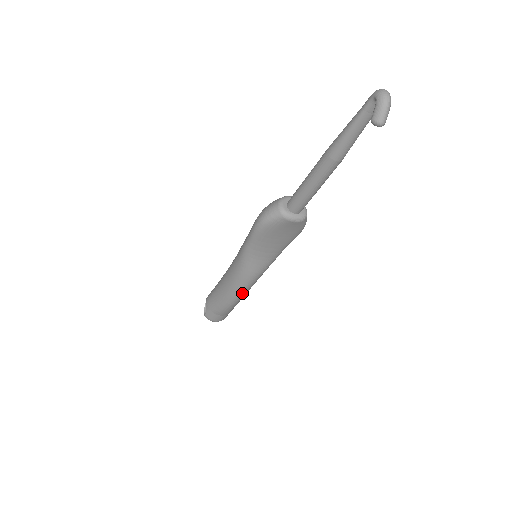
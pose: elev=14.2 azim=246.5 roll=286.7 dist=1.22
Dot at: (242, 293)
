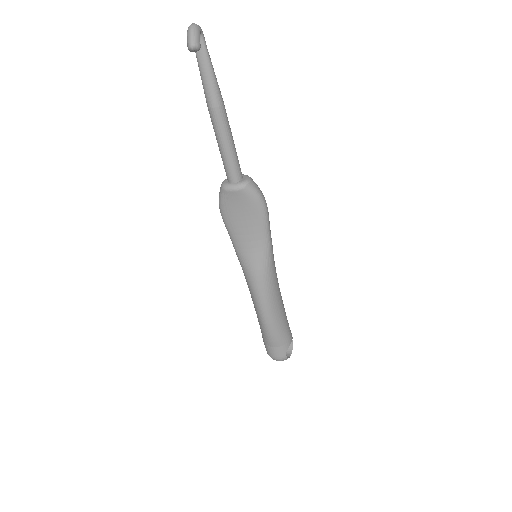
Dot at: (263, 303)
